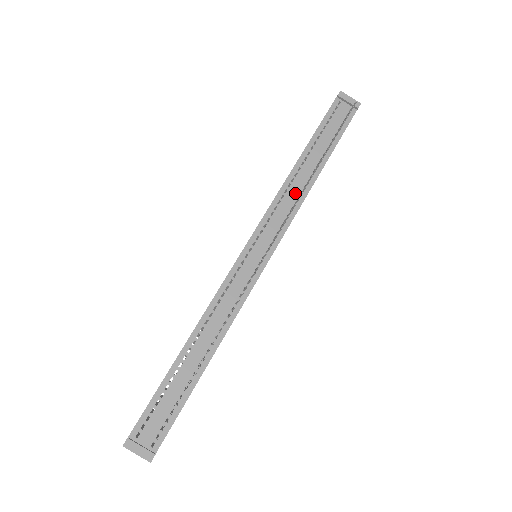
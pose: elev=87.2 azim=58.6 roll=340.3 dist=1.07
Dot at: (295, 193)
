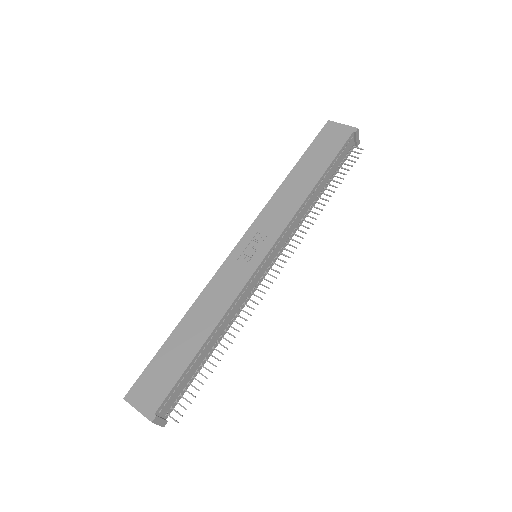
Dot at: (303, 214)
